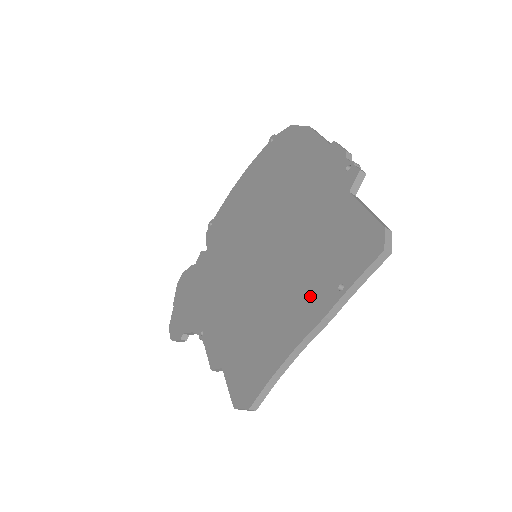
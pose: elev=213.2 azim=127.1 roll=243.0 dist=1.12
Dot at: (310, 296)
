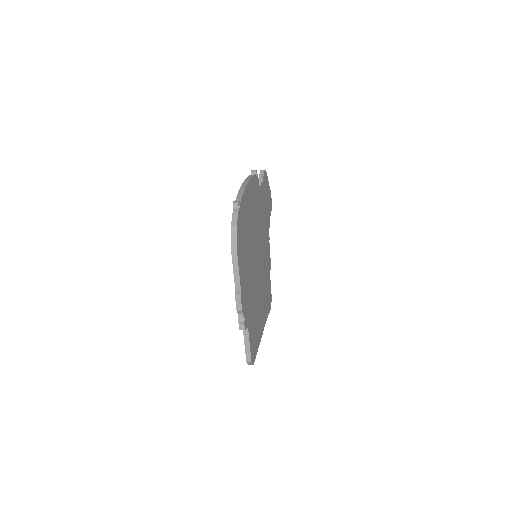
Dot at: occluded
